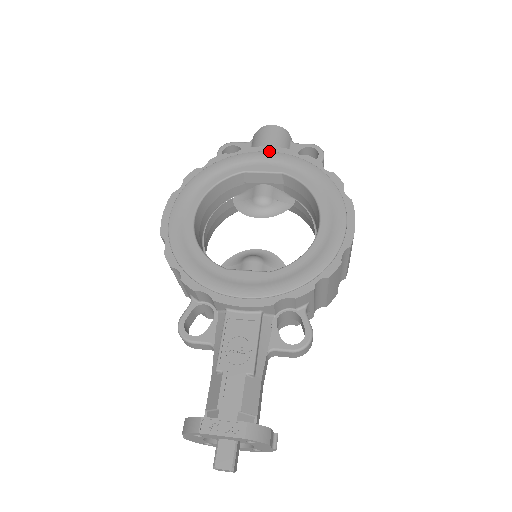
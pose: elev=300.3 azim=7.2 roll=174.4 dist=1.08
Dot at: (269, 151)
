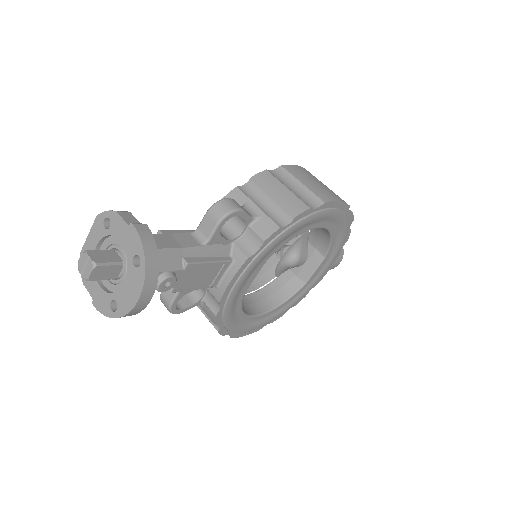
Dot at: occluded
